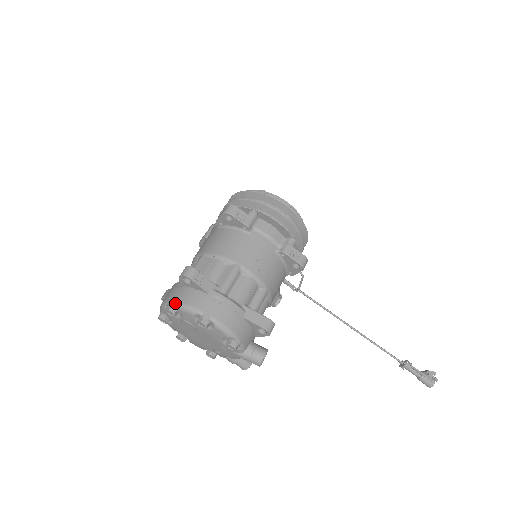
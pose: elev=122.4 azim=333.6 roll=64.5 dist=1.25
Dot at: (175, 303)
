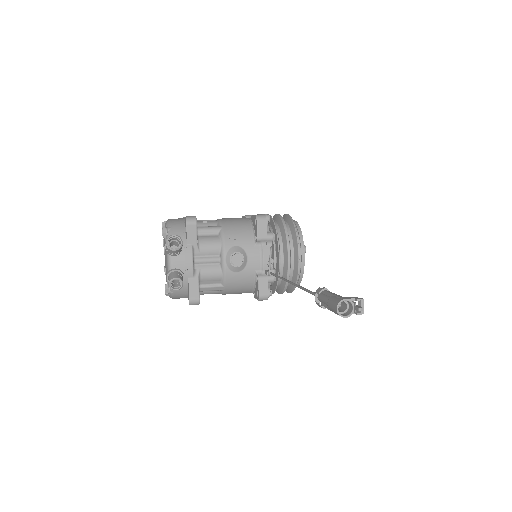
Dot at: occluded
